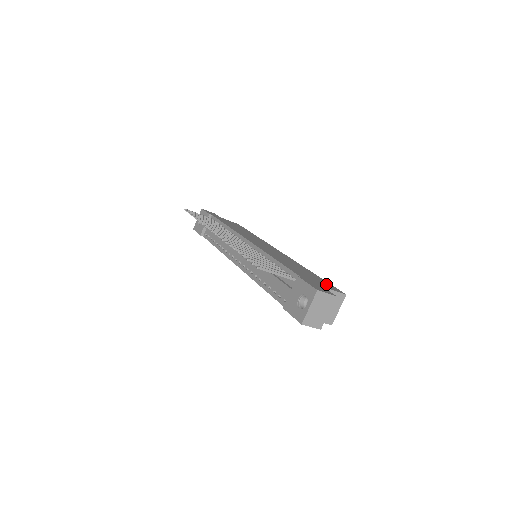
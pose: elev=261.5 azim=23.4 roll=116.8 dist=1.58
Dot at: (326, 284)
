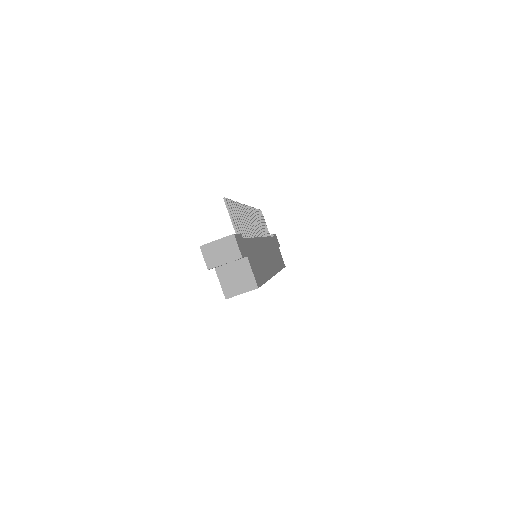
Dot at: (257, 273)
